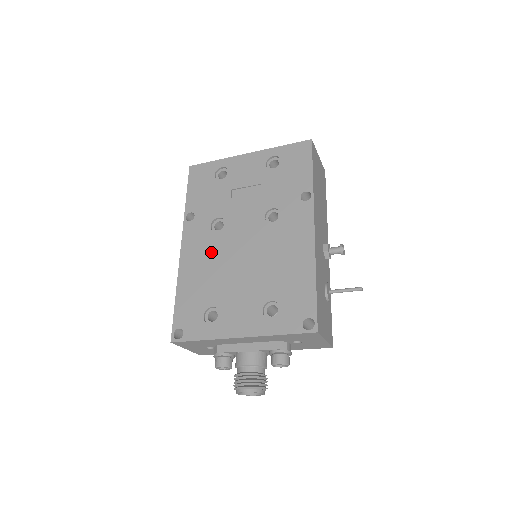
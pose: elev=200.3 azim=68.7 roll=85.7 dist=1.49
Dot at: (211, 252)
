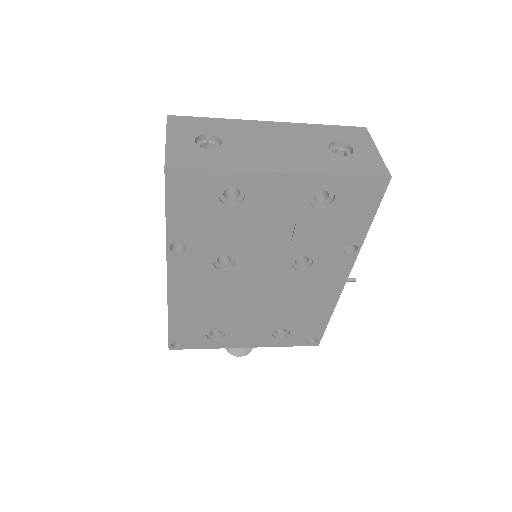
Dot at: (214, 289)
